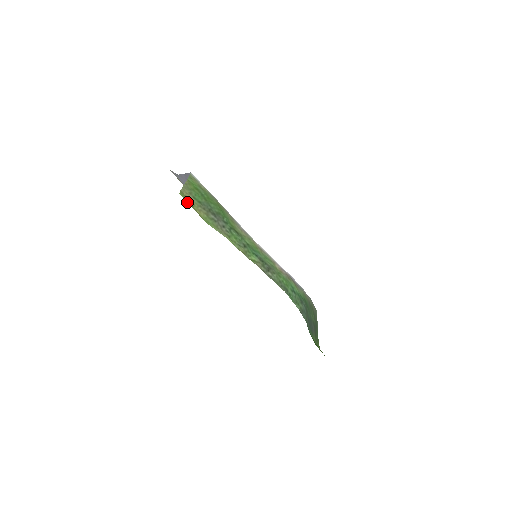
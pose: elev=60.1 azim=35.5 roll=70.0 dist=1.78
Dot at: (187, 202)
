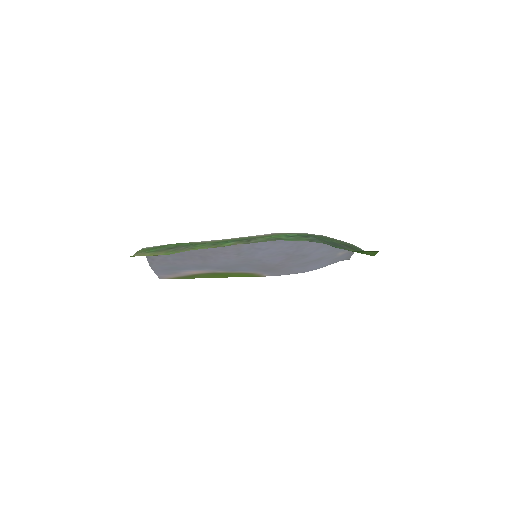
Dot at: occluded
